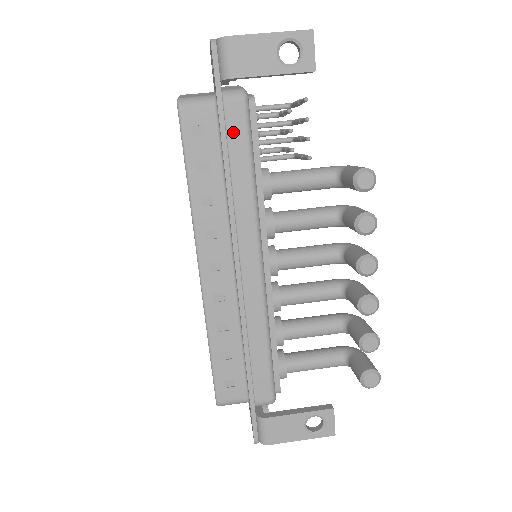
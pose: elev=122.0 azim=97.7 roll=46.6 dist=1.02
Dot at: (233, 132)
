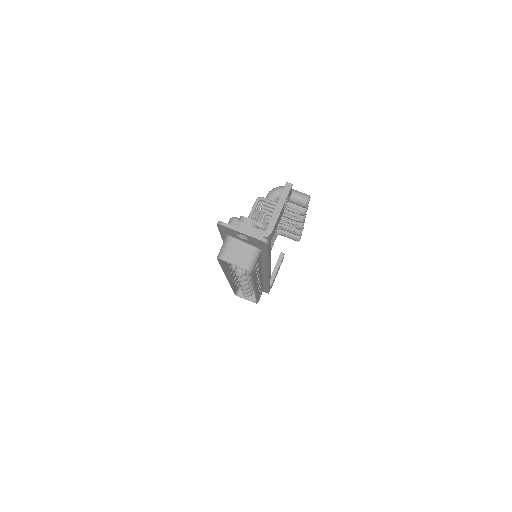
Dot at: occluded
